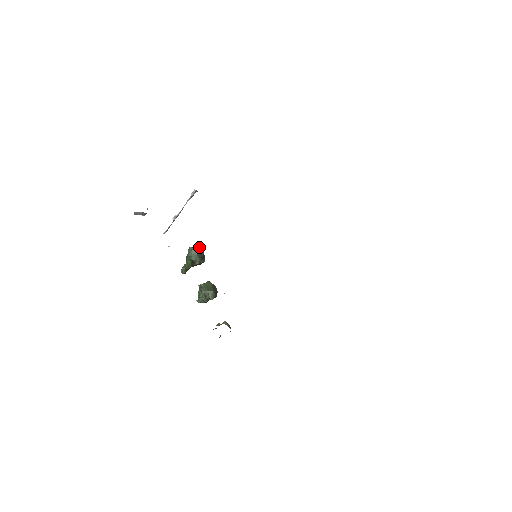
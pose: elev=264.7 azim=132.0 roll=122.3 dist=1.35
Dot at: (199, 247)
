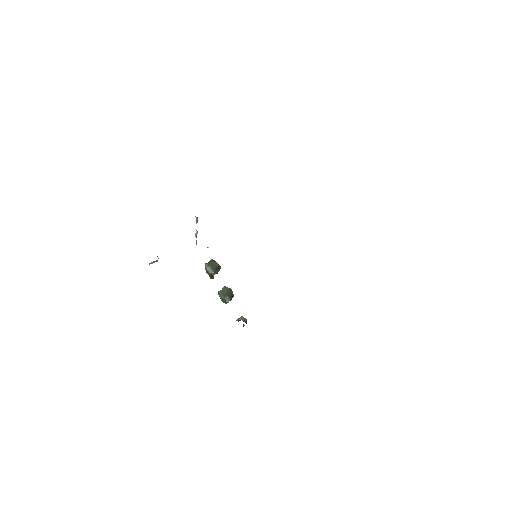
Dot at: (212, 261)
